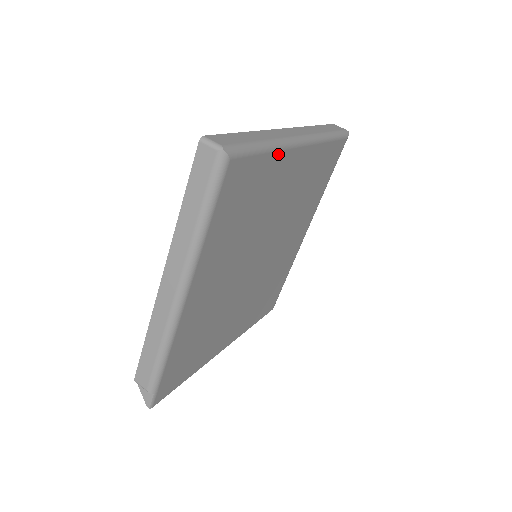
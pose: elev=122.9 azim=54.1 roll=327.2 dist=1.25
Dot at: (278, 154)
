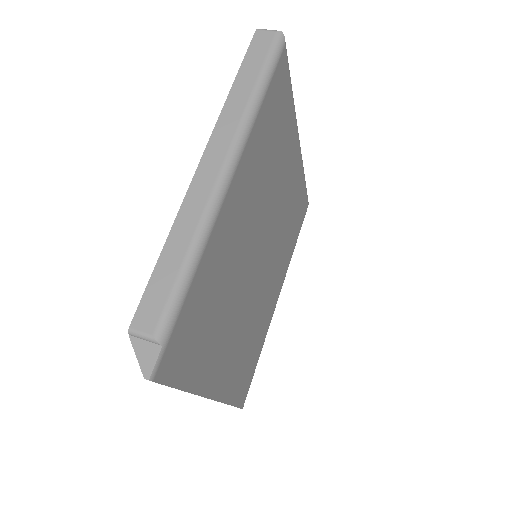
Dot at: (294, 116)
